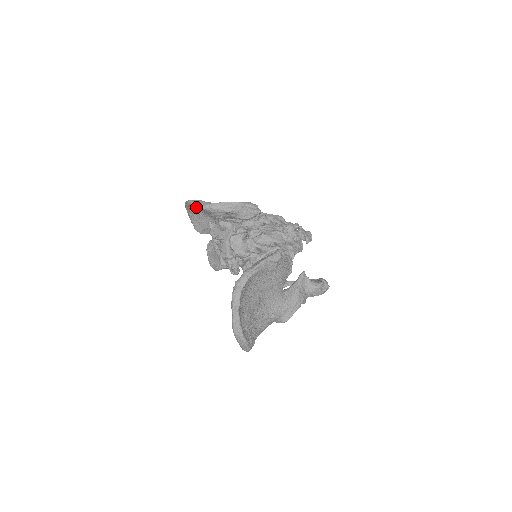
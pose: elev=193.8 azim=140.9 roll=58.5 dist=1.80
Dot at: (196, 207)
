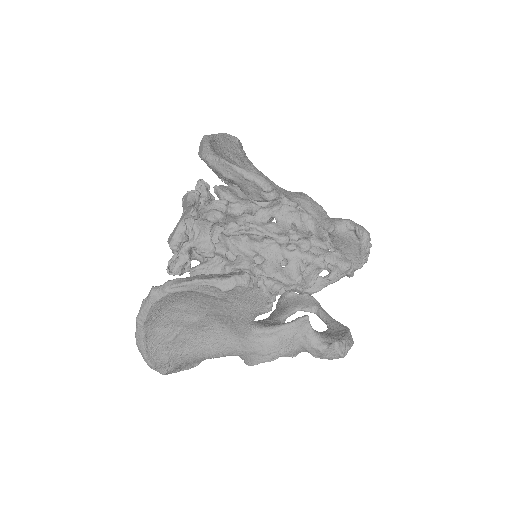
Dot at: (199, 150)
